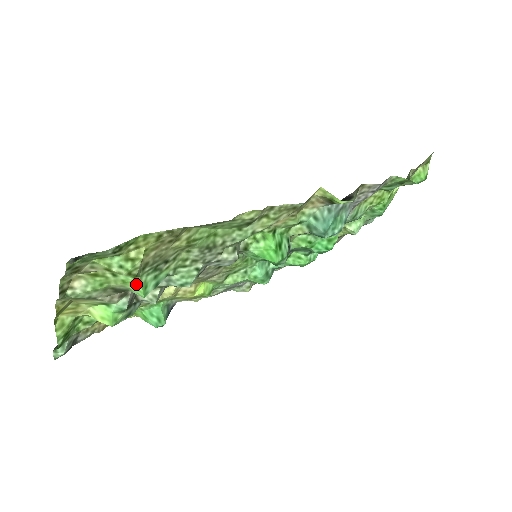
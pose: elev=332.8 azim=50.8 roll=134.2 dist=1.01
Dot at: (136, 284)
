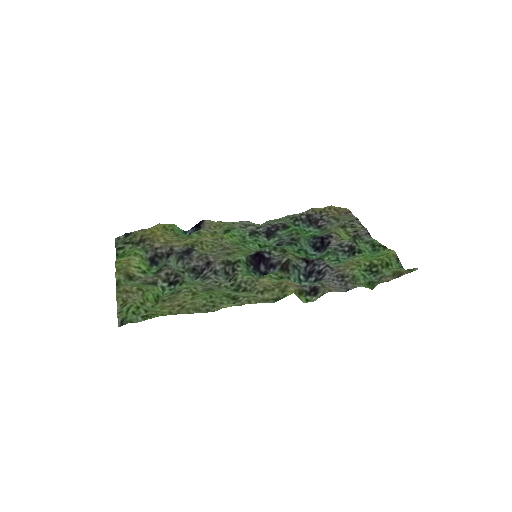
Dot at: (159, 294)
